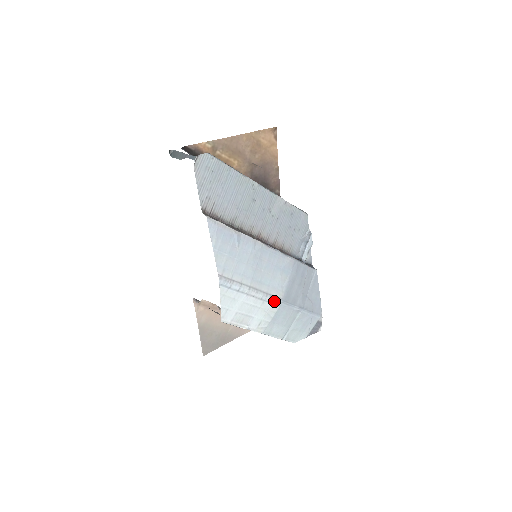
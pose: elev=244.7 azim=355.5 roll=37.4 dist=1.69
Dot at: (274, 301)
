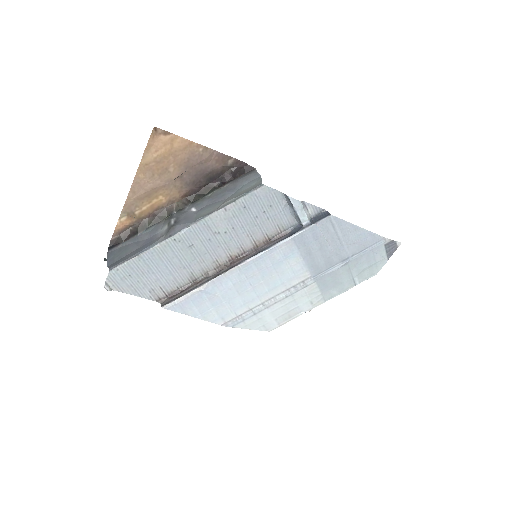
Dot at: (303, 285)
